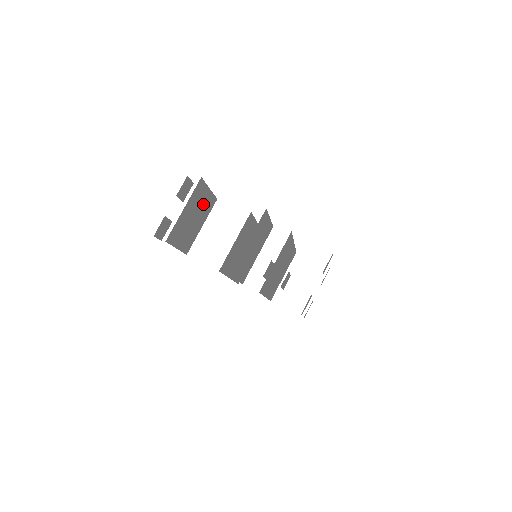
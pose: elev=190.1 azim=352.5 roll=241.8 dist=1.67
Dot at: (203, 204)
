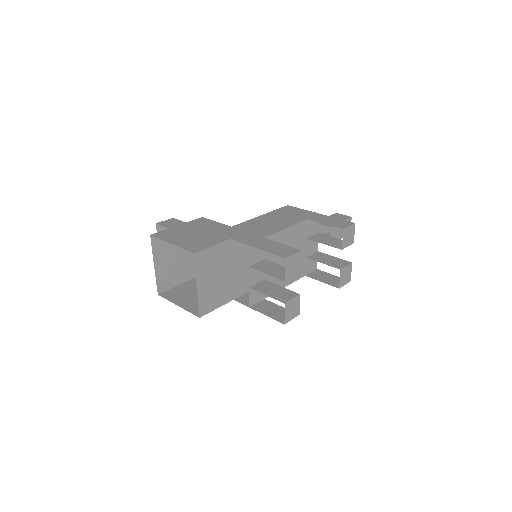
Dot at: occluded
